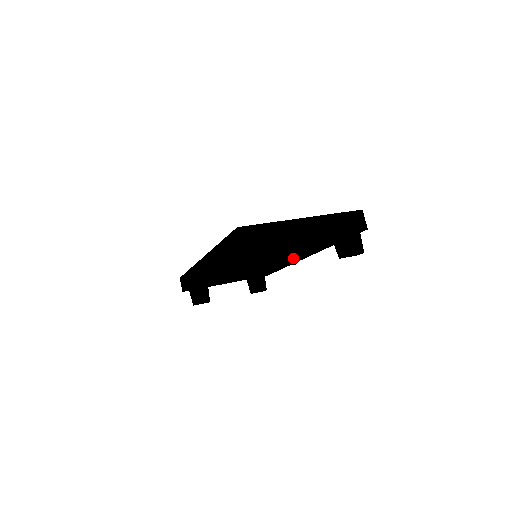
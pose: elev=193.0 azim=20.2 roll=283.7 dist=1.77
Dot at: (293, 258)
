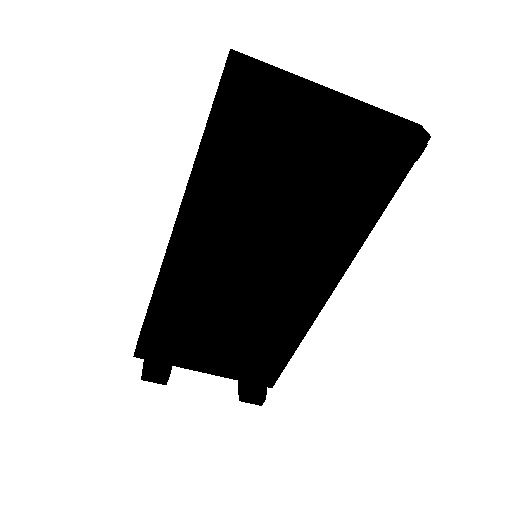
Dot at: (314, 306)
